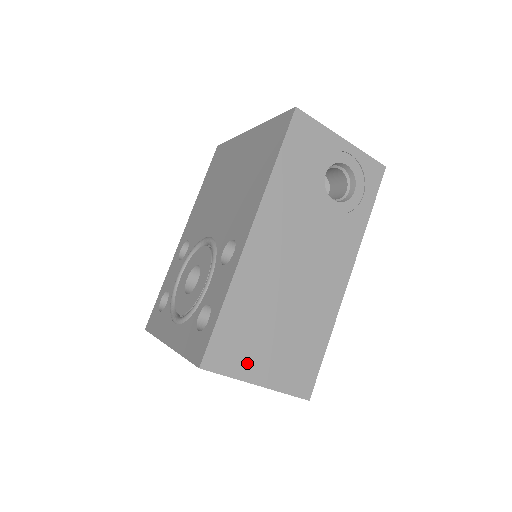
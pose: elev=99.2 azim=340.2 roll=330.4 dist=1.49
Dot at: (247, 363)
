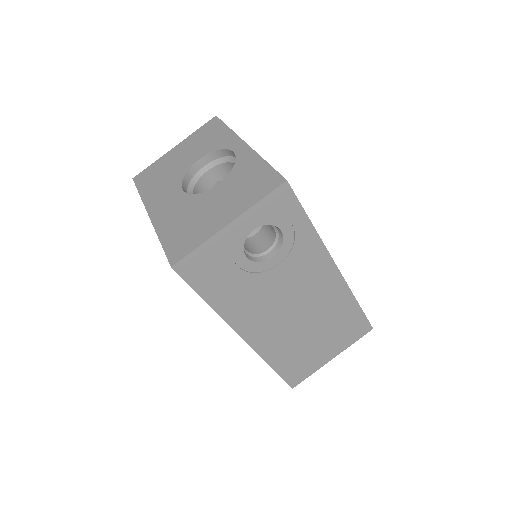
Dot at: (316, 362)
